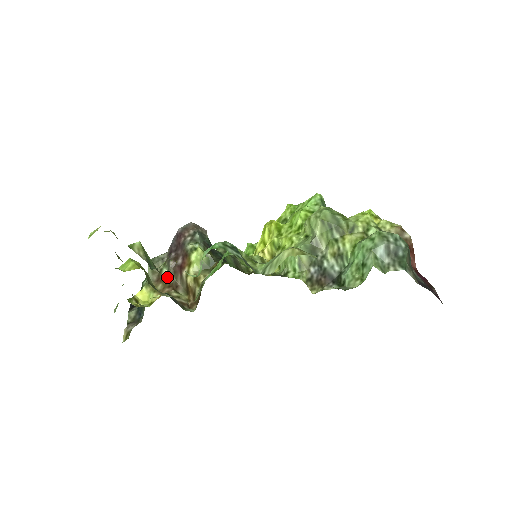
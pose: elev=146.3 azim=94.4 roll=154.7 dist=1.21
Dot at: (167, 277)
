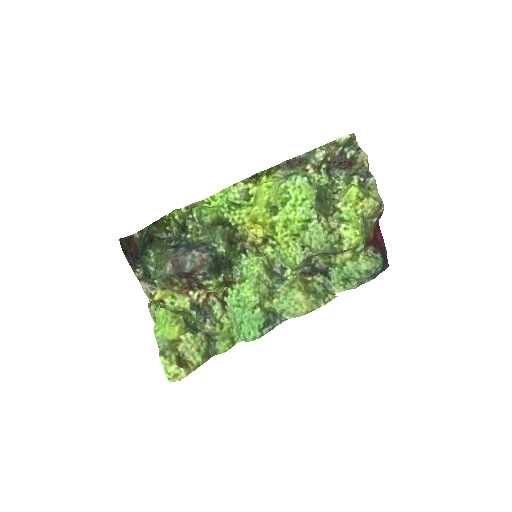
Dot at: (180, 283)
